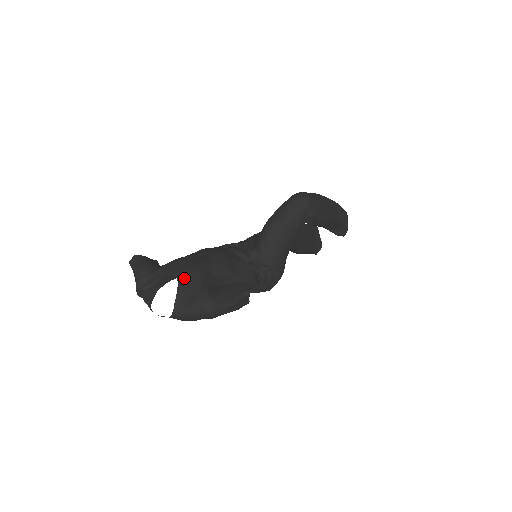
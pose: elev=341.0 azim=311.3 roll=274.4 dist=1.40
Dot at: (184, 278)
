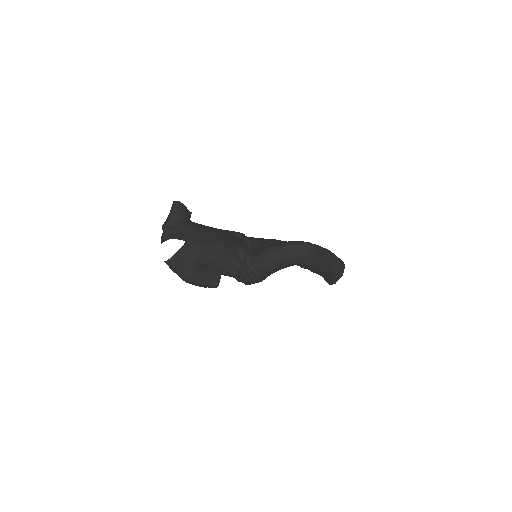
Dot at: (189, 246)
